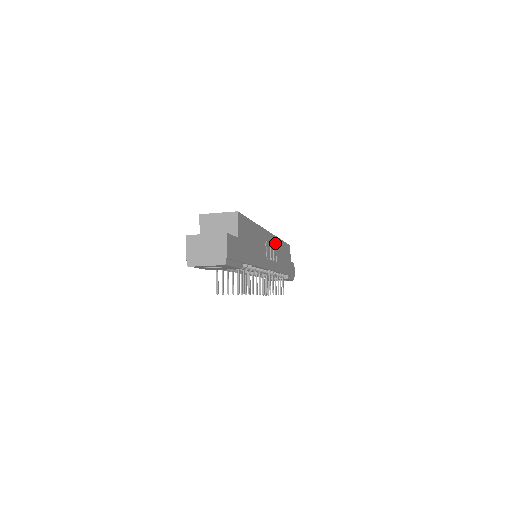
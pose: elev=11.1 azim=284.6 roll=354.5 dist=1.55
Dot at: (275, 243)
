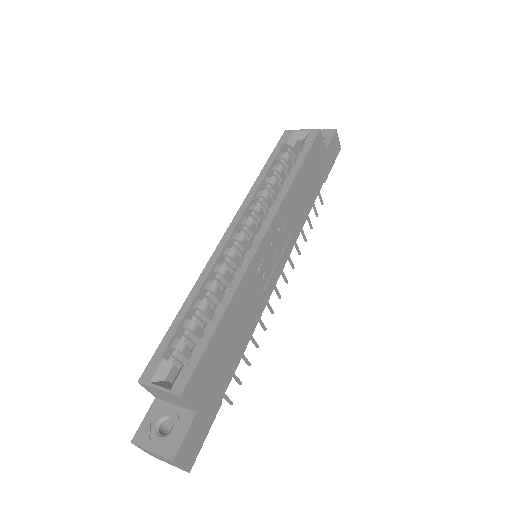
Dot at: (281, 218)
